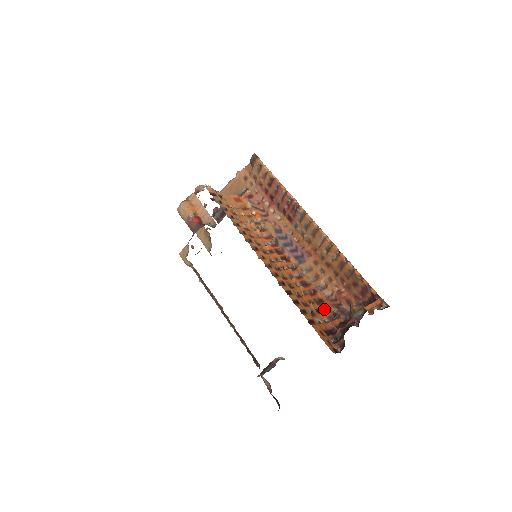
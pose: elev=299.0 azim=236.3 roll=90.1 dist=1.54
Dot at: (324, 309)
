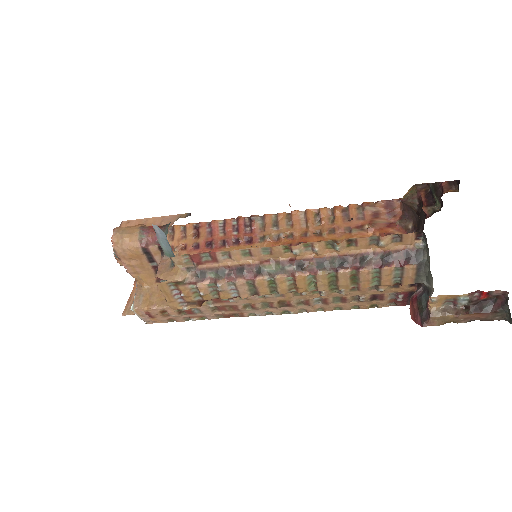
Dot at: occluded
